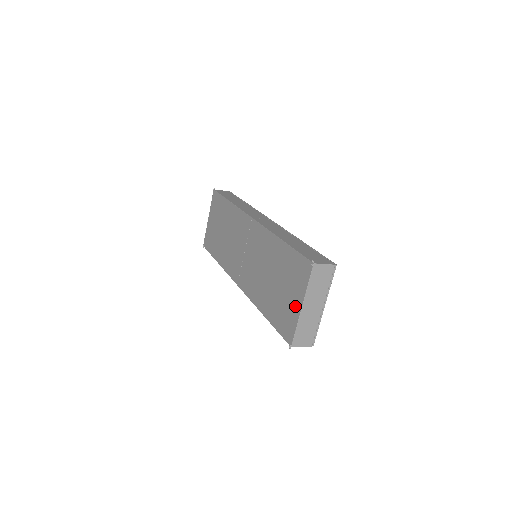
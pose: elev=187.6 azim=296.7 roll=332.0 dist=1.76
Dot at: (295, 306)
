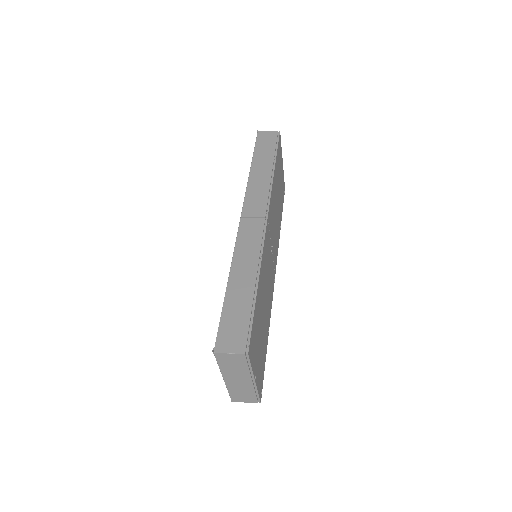
Dot at: occluded
